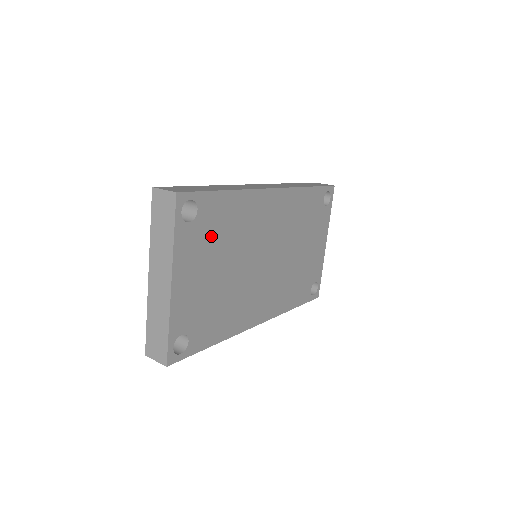
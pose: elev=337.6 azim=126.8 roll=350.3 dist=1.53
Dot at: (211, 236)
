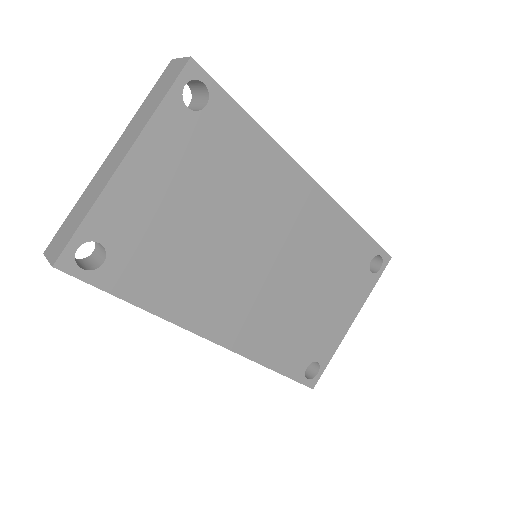
Dot at: (208, 155)
